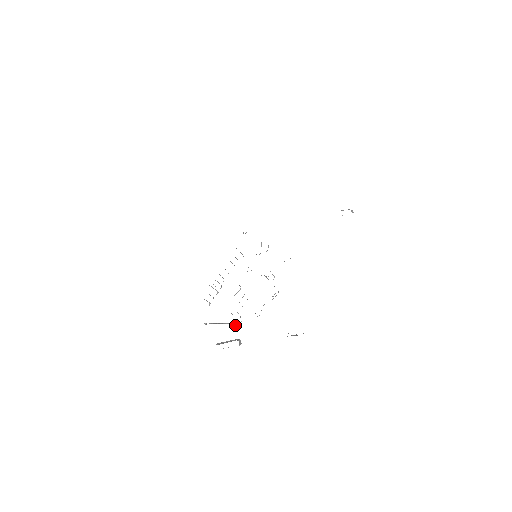
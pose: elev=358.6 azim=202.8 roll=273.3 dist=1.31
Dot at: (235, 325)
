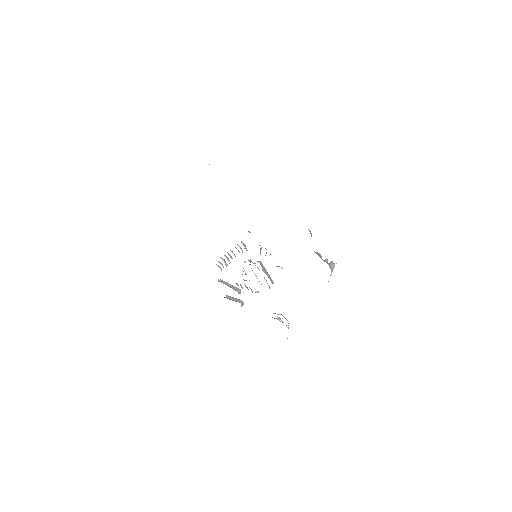
Dot at: (240, 291)
